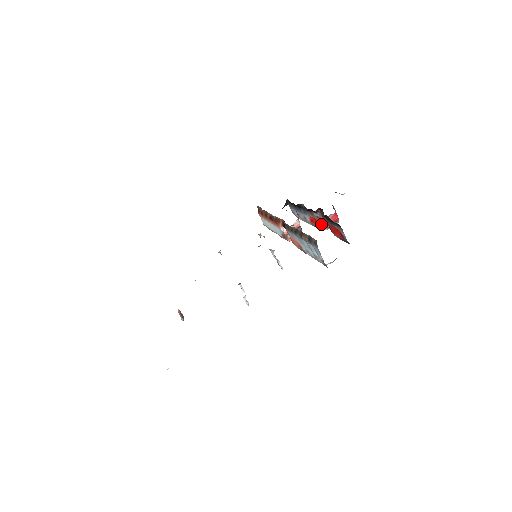
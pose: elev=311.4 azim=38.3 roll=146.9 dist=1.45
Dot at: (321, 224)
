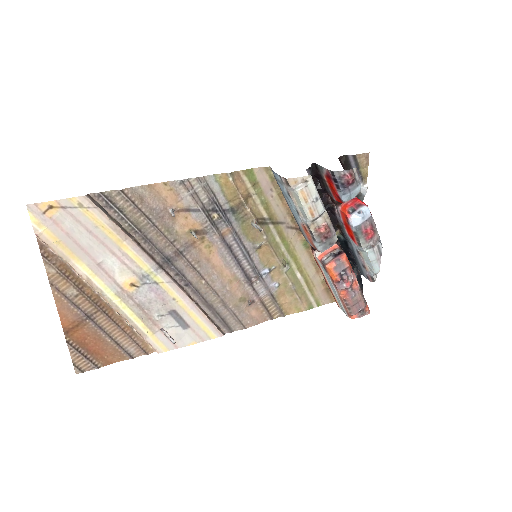
Dot at: (345, 218)
